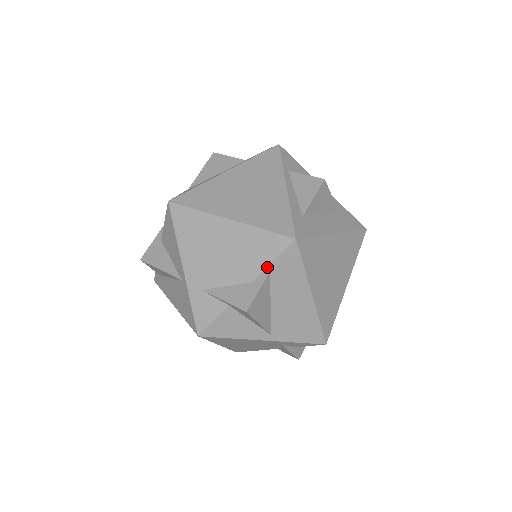
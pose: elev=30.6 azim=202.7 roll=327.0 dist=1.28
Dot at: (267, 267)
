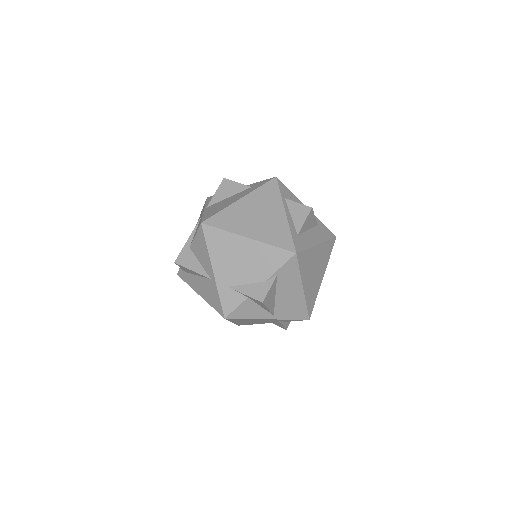
Dot at: (276, 272)
